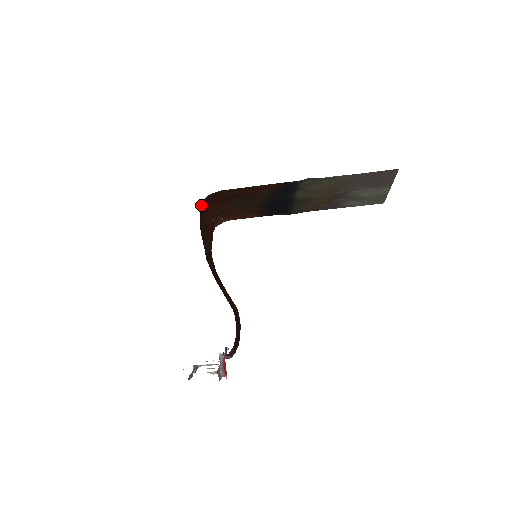
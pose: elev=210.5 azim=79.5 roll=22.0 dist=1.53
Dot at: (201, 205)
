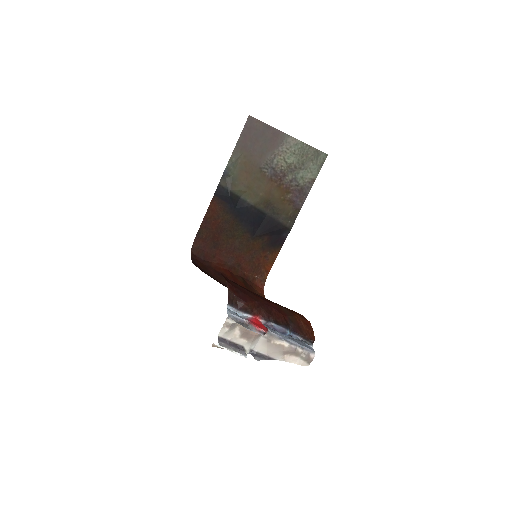
Dot at: (193, 257)
